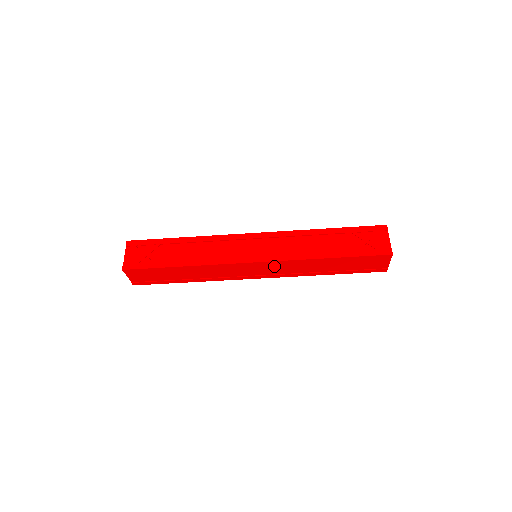
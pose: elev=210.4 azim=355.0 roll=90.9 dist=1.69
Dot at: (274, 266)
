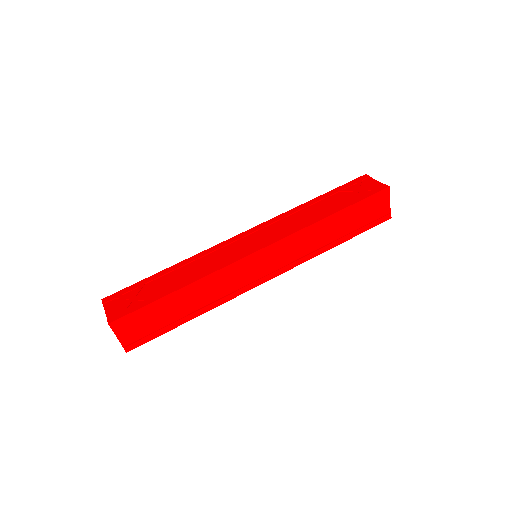
Dot at: (281, 250)
